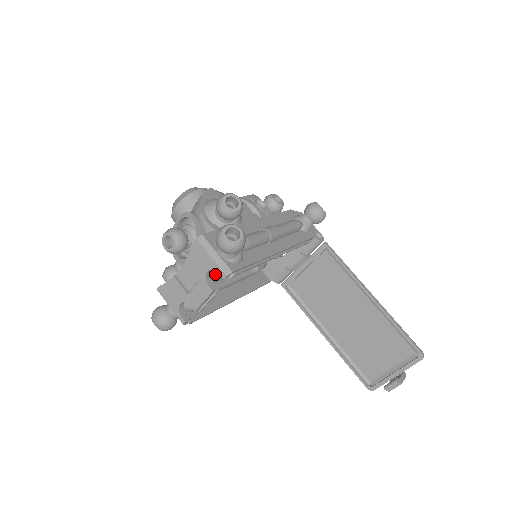
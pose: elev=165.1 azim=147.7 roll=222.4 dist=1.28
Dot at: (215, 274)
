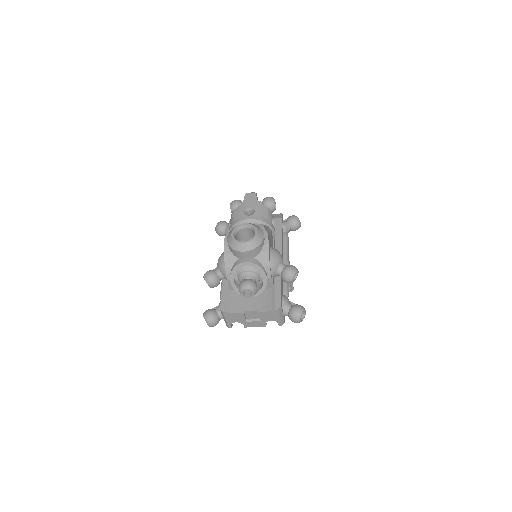
Dot at: occluded
